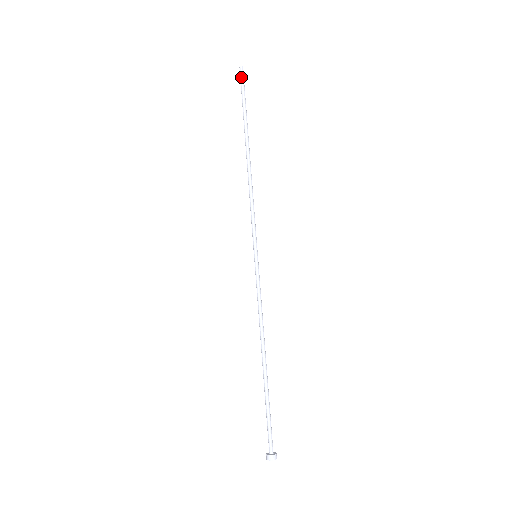
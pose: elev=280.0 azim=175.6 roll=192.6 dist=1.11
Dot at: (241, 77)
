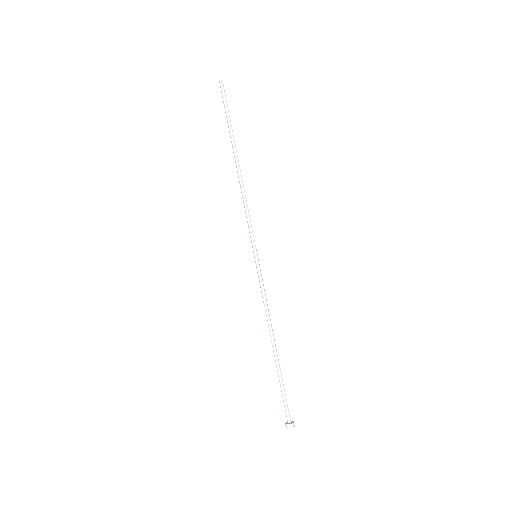
Dot at: (221, 92)
